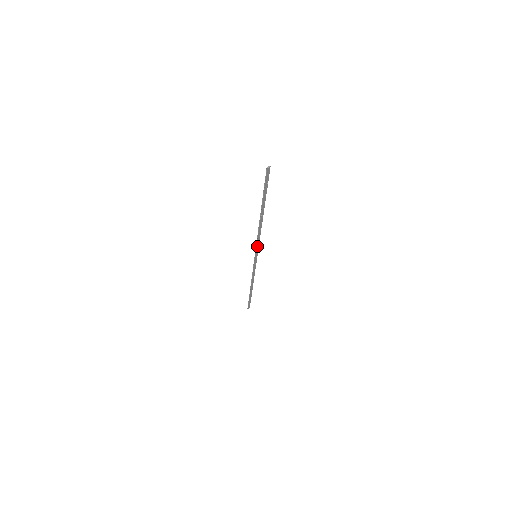
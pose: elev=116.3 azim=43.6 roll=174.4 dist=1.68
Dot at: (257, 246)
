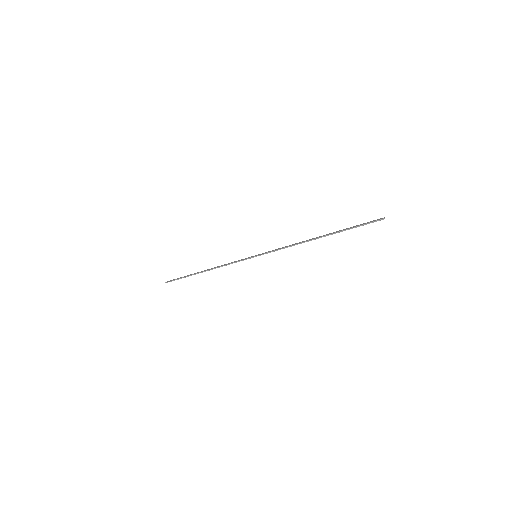
Dot at: (272, 251)
